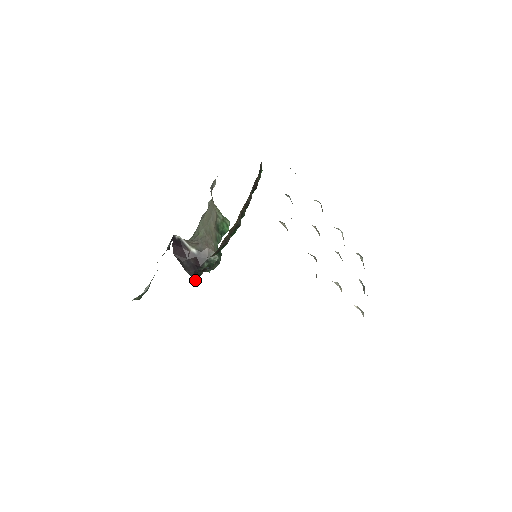
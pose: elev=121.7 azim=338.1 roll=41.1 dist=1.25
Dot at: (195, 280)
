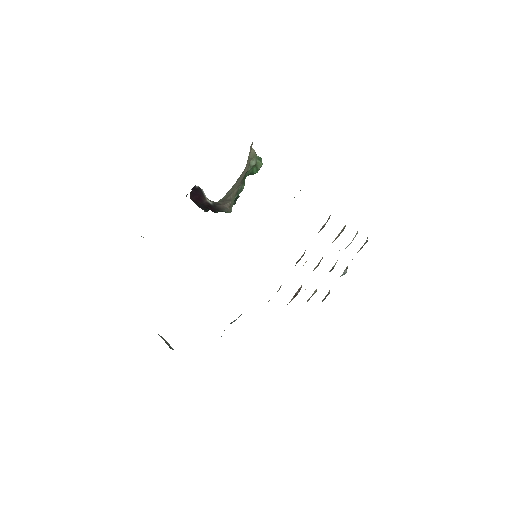
Dot at: (205, 211)
